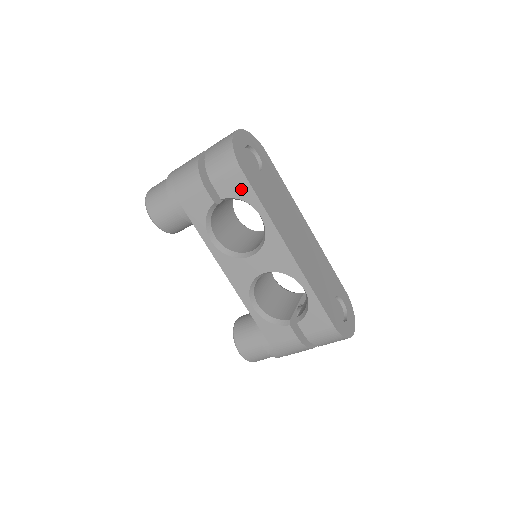
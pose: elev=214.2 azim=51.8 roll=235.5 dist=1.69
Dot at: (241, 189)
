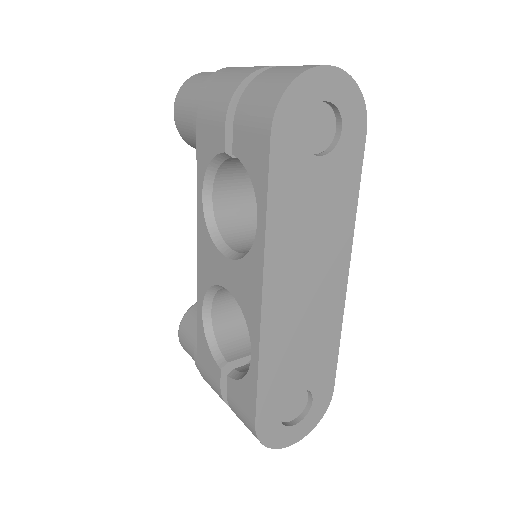
Dot at: (257, 162)
